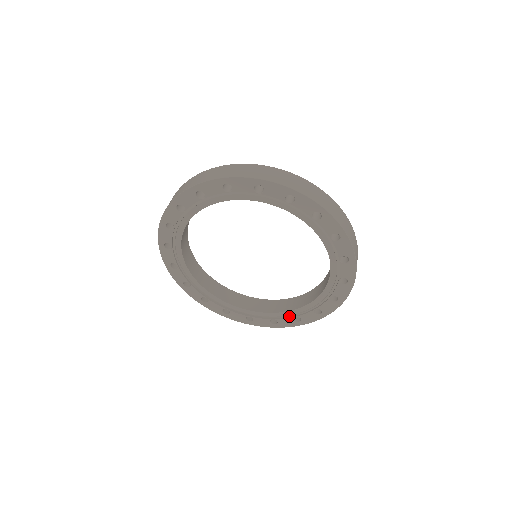
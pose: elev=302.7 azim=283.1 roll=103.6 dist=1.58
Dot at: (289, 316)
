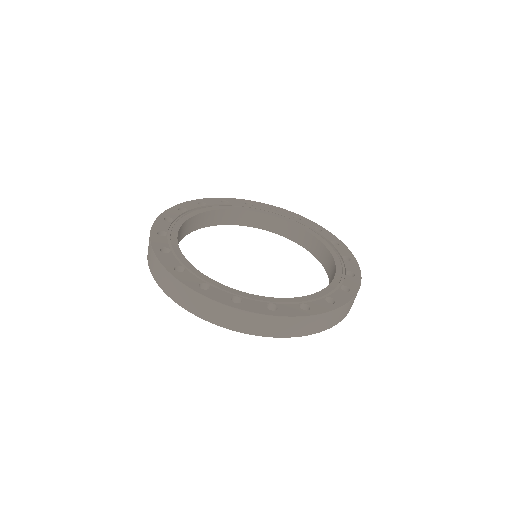
Dot at: occluded
